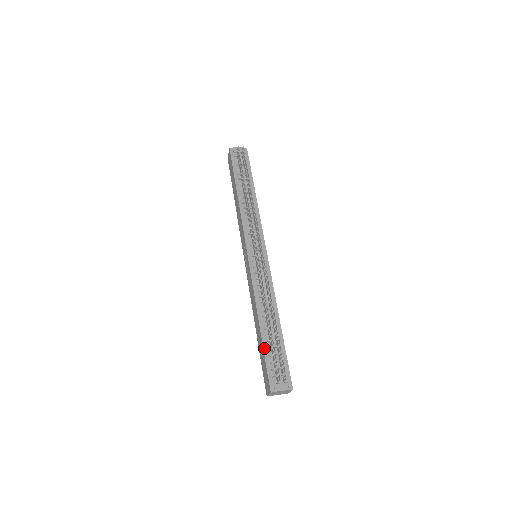
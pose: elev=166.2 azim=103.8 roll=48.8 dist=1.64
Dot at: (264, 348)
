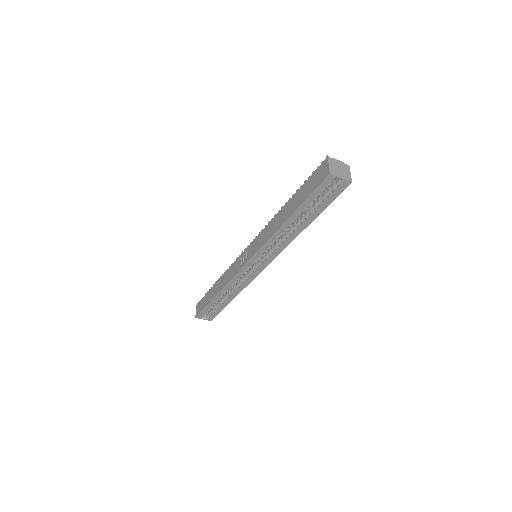
Dot at: (300, 188)
